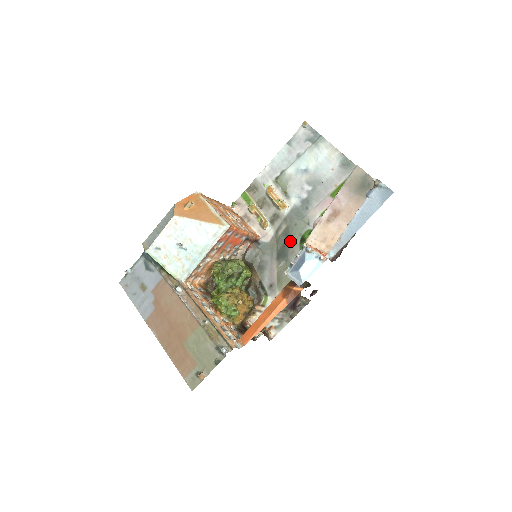
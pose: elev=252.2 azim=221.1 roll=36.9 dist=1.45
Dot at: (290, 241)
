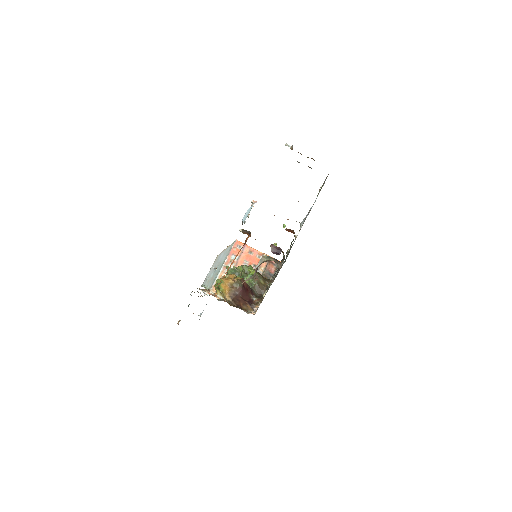
Dot at: occluded
